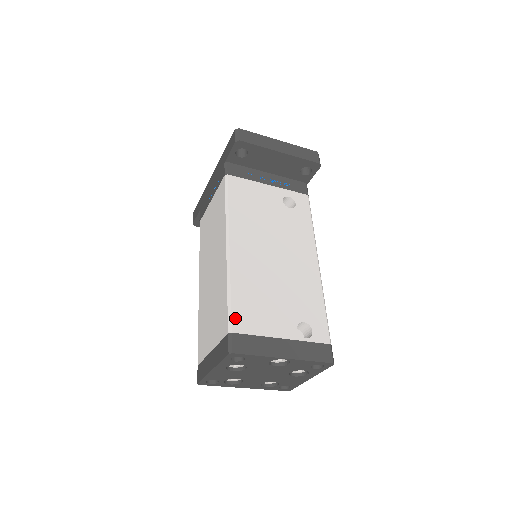
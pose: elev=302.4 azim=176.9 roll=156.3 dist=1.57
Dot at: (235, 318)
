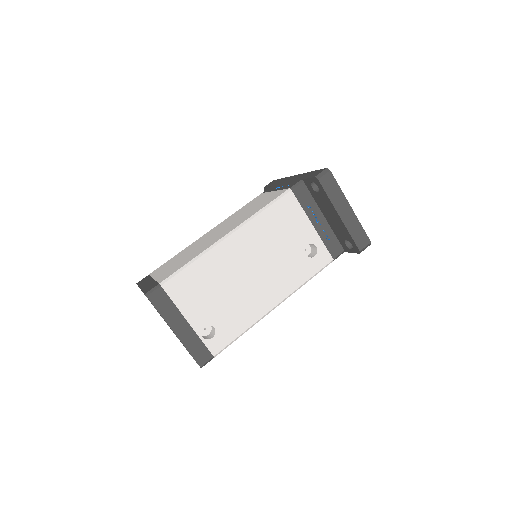
Dot at: (174, 280)
